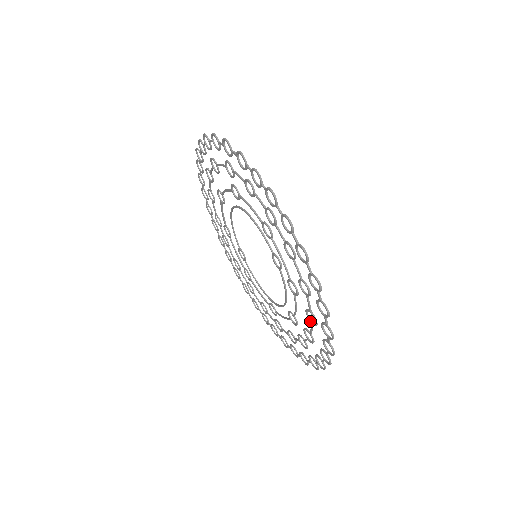
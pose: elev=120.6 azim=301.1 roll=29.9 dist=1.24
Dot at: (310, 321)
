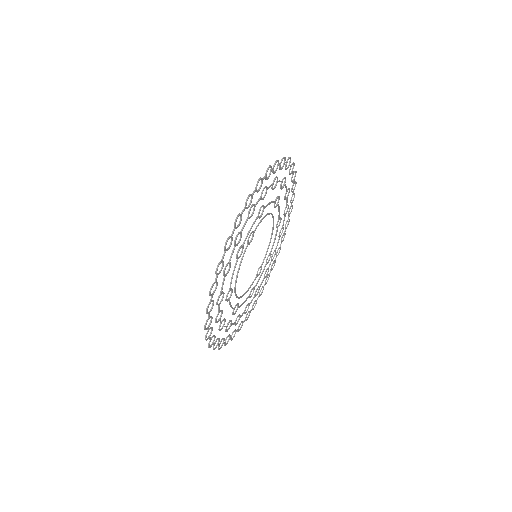
Dot at: (225, 274)
